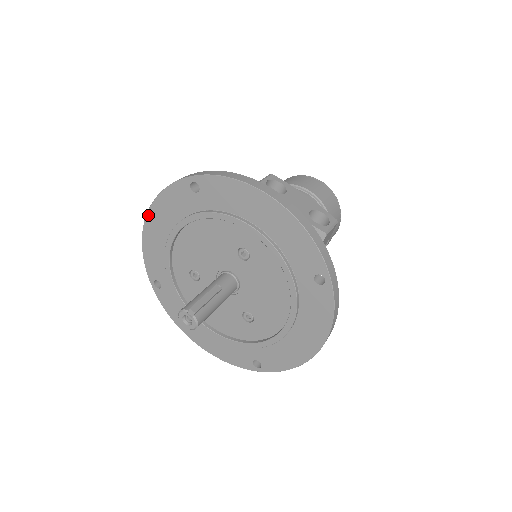
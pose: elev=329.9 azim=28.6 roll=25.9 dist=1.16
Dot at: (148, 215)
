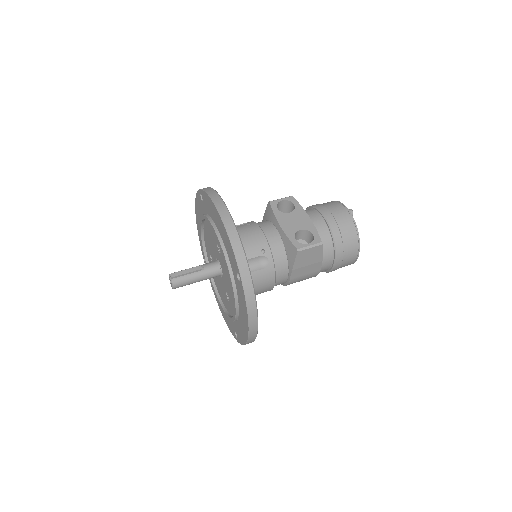
Dot at: (196, 211)
